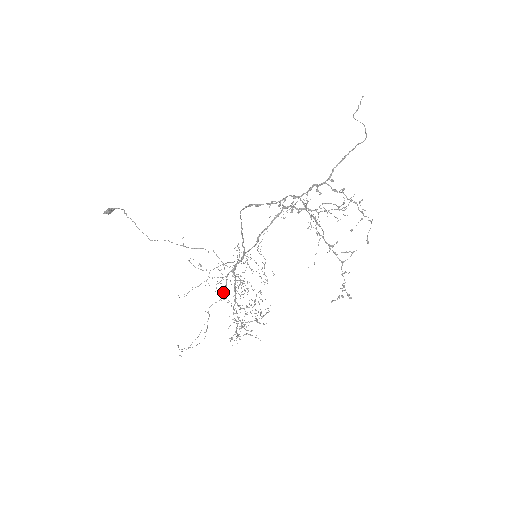
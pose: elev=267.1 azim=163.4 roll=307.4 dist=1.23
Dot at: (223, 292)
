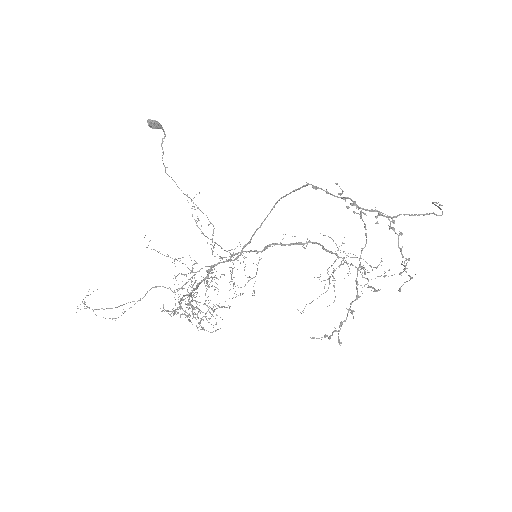
Dot at: occluded
